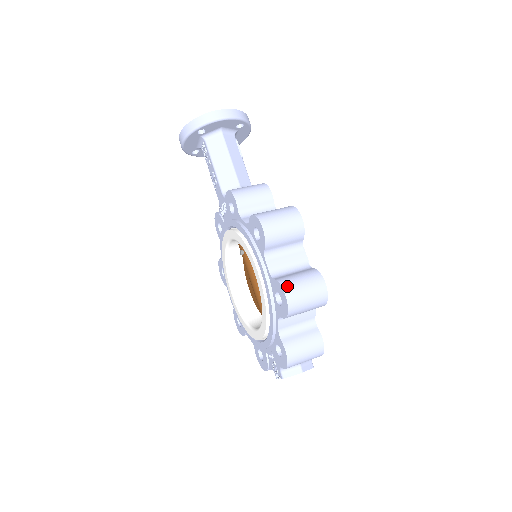
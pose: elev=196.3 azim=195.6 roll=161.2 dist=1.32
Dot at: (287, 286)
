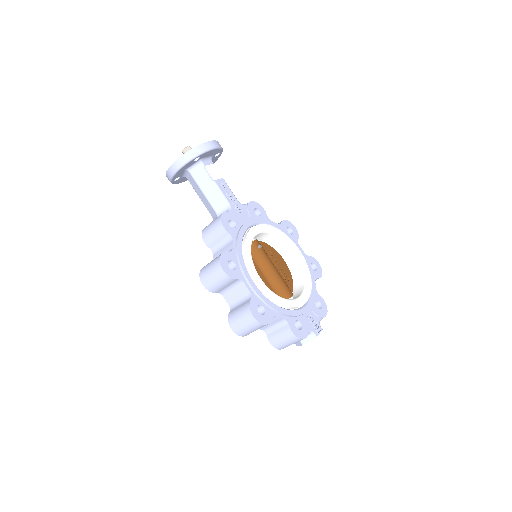
Dot at: (231, 322)
